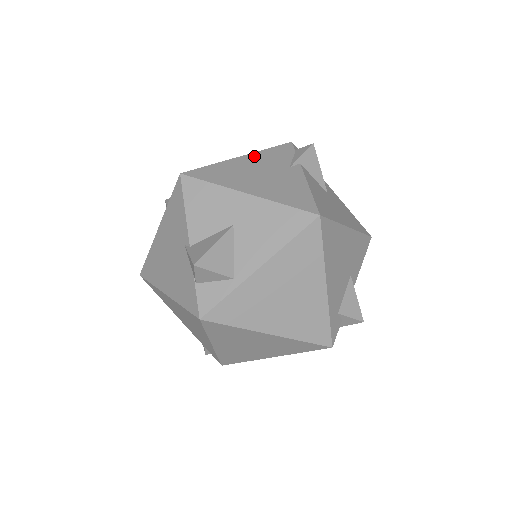
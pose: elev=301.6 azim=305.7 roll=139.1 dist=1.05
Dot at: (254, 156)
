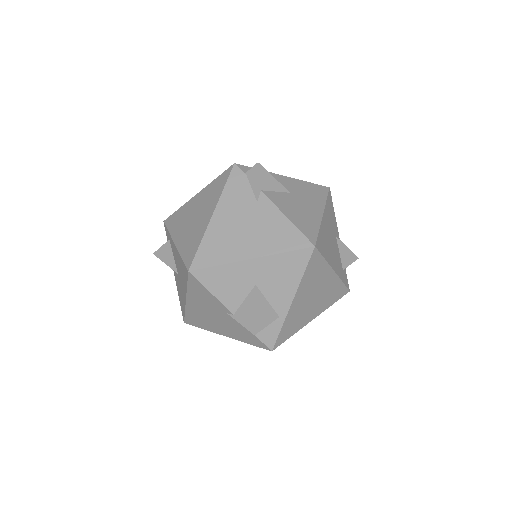
Dot at: (222, 207)
